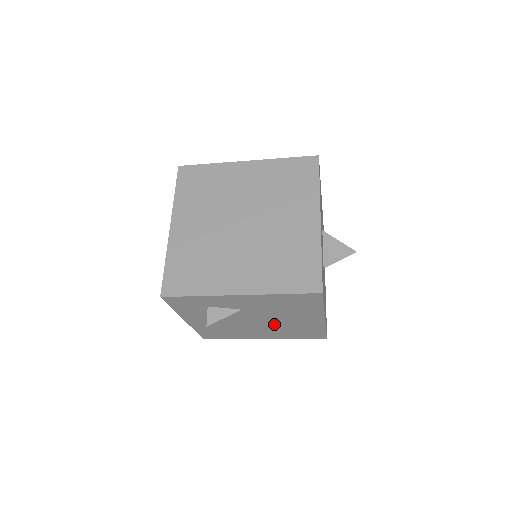
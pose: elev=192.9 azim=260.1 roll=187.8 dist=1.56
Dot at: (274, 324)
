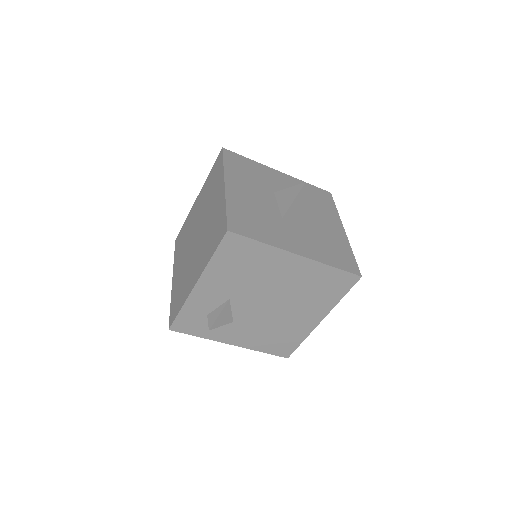
Dot at: (285, 296)
